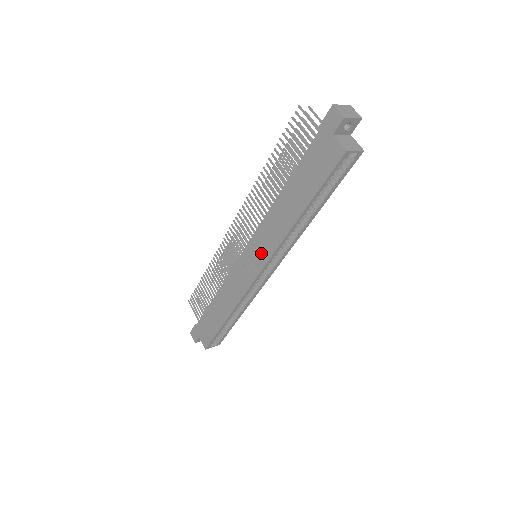
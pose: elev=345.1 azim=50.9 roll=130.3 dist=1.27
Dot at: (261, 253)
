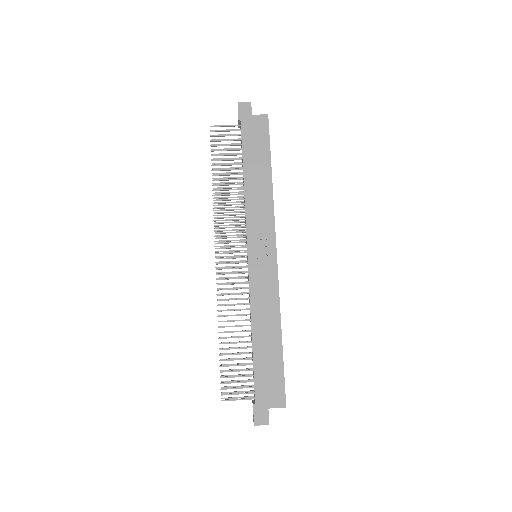
Dot at: (265, 235)
